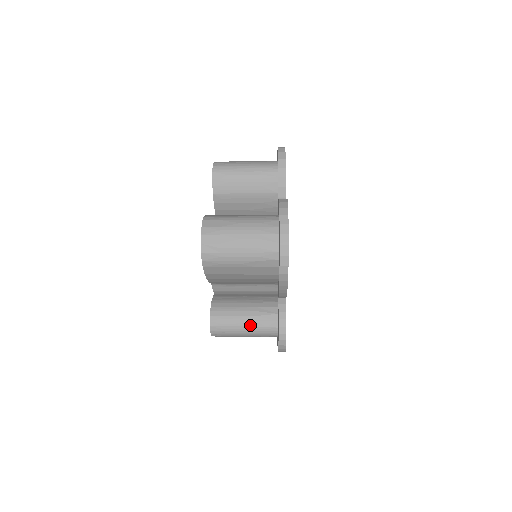
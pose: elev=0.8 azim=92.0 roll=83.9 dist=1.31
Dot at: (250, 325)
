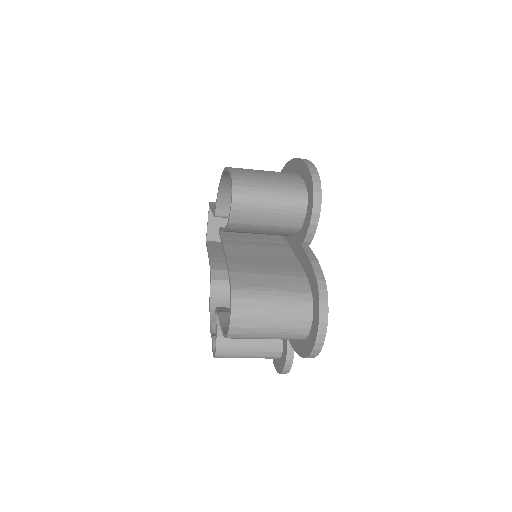
Dot at: (255, 355)
